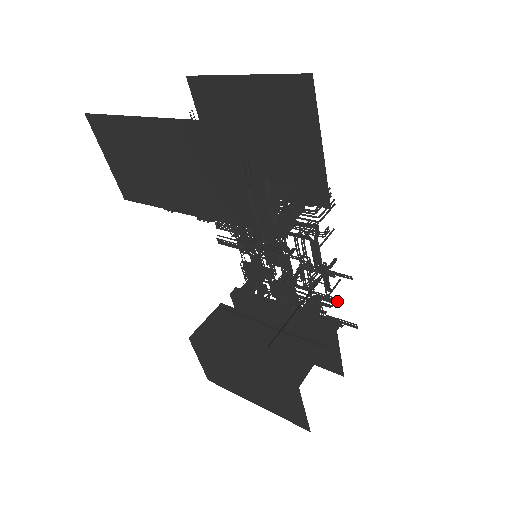
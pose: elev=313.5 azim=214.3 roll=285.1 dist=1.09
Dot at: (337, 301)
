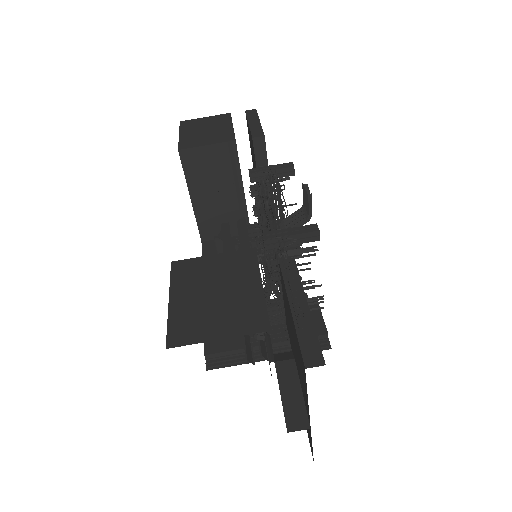
Dot at: occluded
